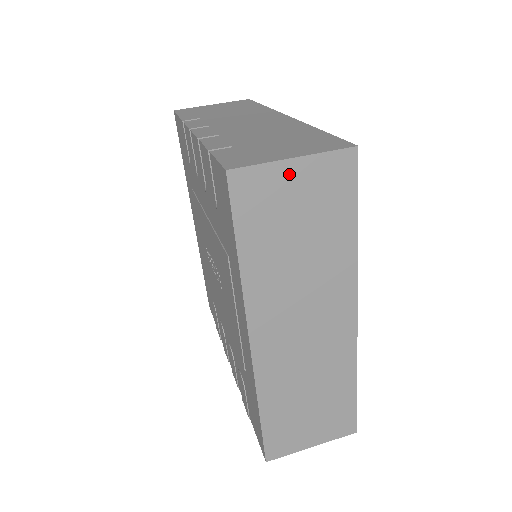
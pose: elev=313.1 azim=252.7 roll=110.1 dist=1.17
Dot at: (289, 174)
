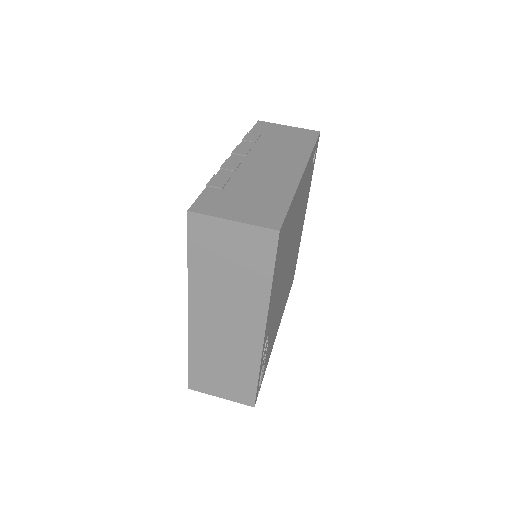
Dot at: (228, 229)
